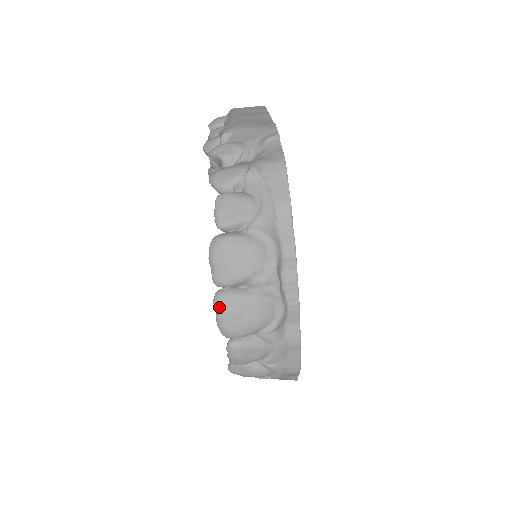
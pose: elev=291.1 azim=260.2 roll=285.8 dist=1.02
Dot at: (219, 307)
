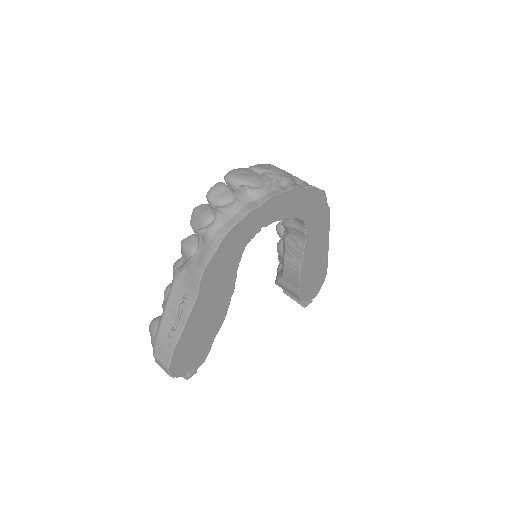
Dot at: (240, 168)
